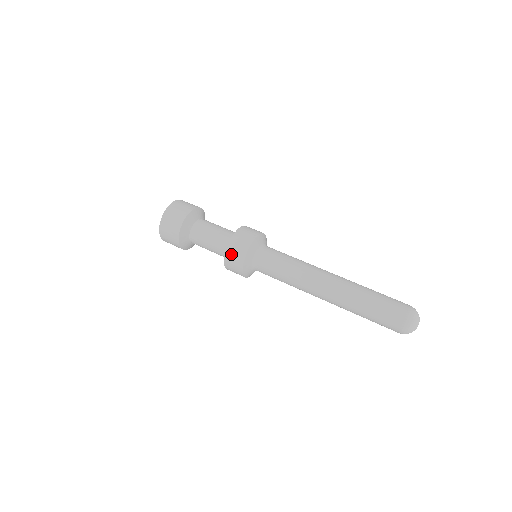
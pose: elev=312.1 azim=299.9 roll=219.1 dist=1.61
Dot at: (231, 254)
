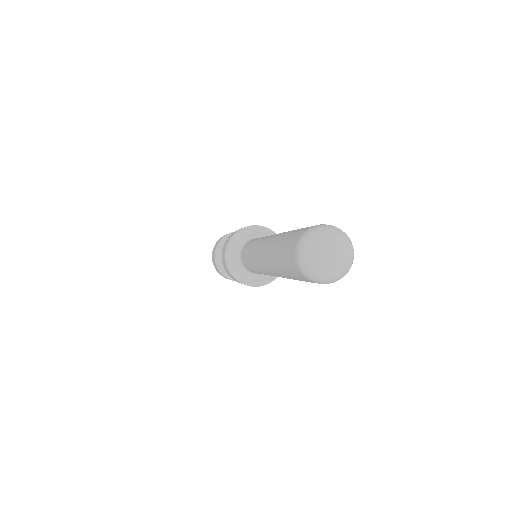
Dot at: occluded
